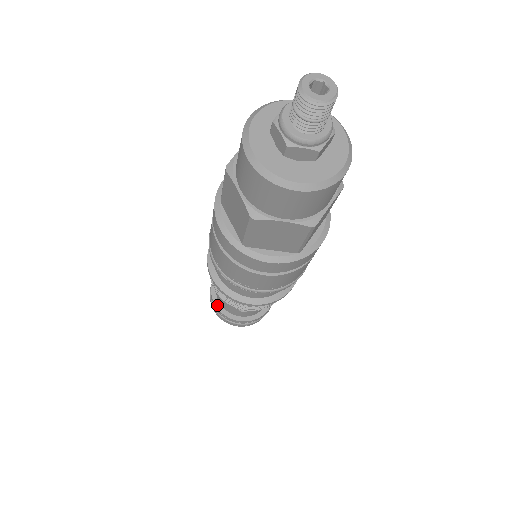
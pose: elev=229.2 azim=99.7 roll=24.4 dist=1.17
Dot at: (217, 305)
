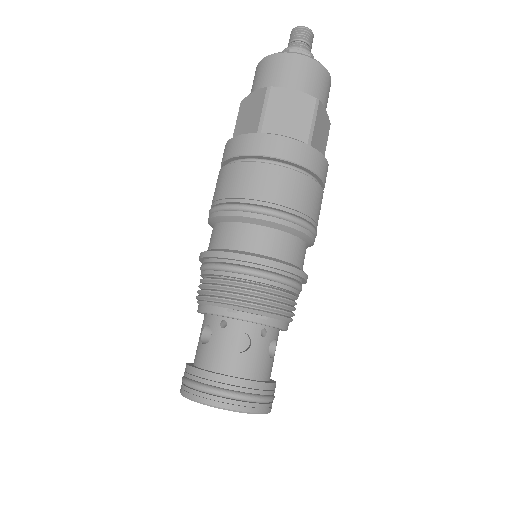
Dot at: (197, 368)
